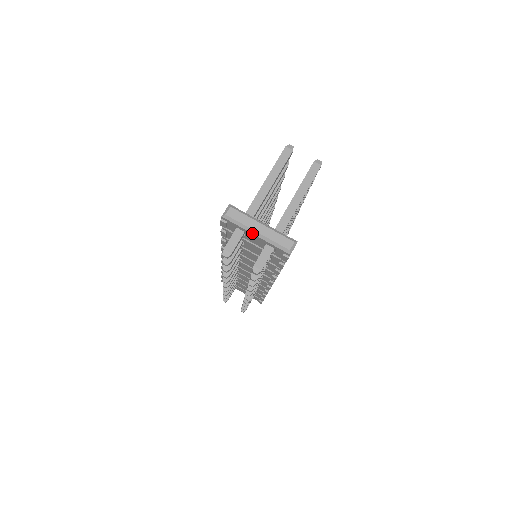
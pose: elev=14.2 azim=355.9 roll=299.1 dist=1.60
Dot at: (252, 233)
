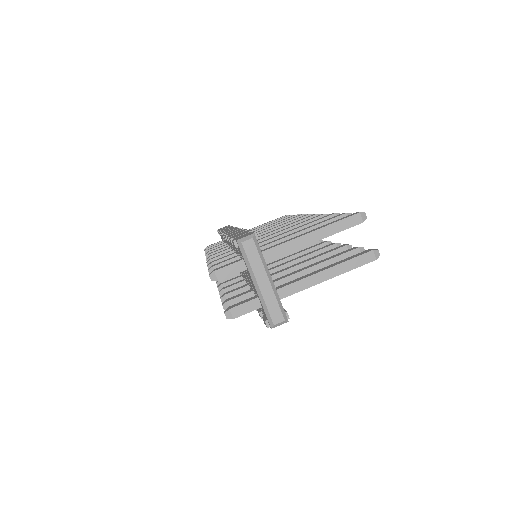
Dot at: (252, 280)
